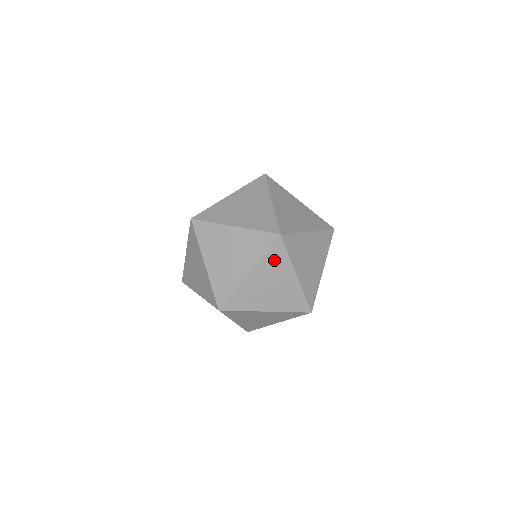
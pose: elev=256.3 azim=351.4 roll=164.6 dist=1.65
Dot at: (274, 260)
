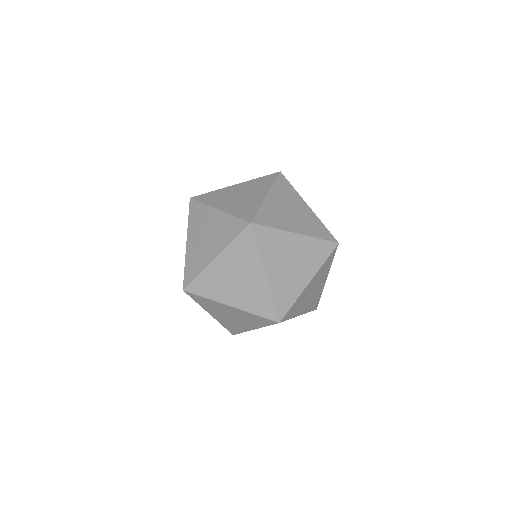
Dot at: (269, 244)
